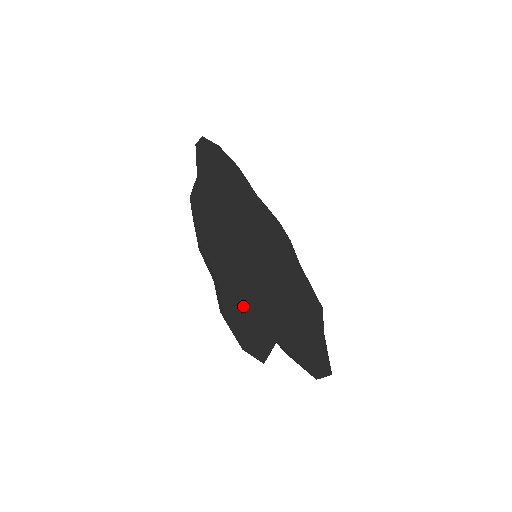
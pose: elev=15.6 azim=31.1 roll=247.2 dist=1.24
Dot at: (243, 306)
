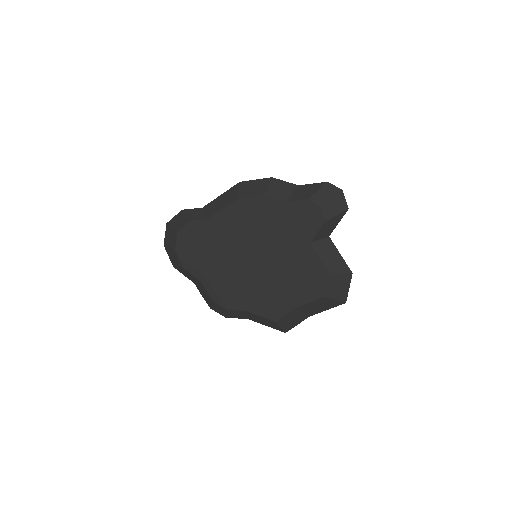
Dot at: occluded
